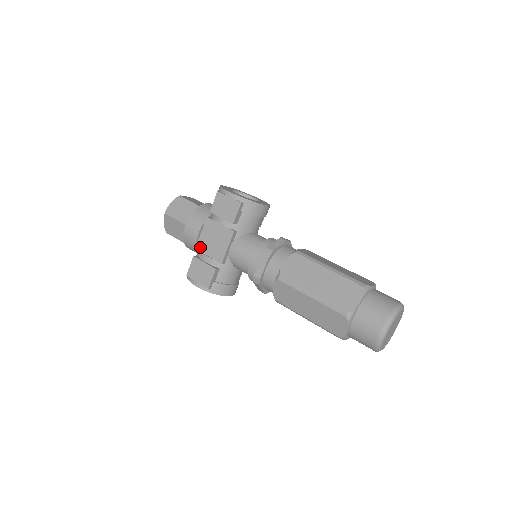
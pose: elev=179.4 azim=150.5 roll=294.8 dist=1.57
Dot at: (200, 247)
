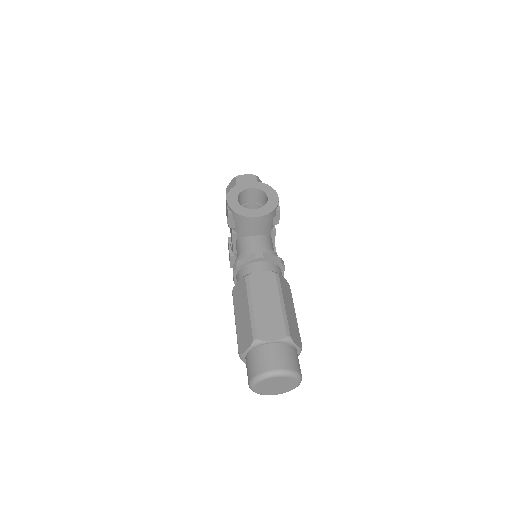
Dot at: (230, 232)
